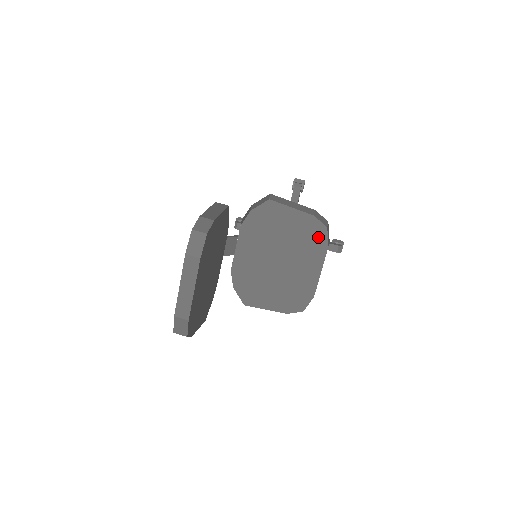
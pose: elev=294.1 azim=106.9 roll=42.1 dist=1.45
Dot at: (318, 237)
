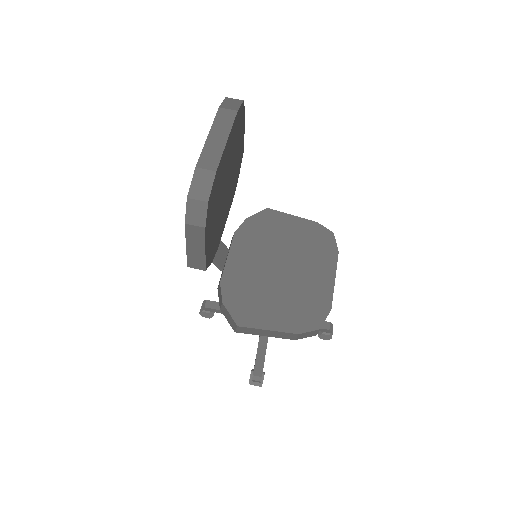
Dot at: (325, 242)
